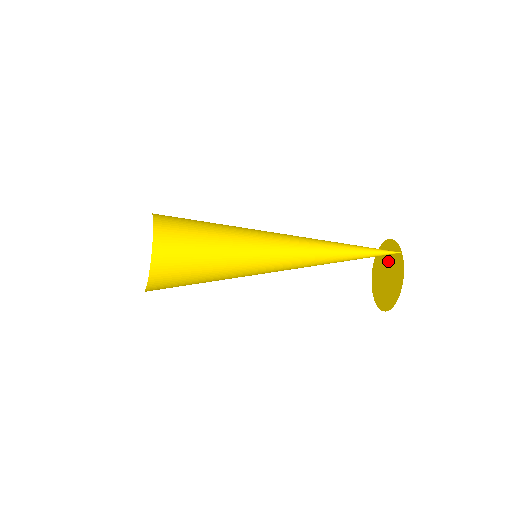
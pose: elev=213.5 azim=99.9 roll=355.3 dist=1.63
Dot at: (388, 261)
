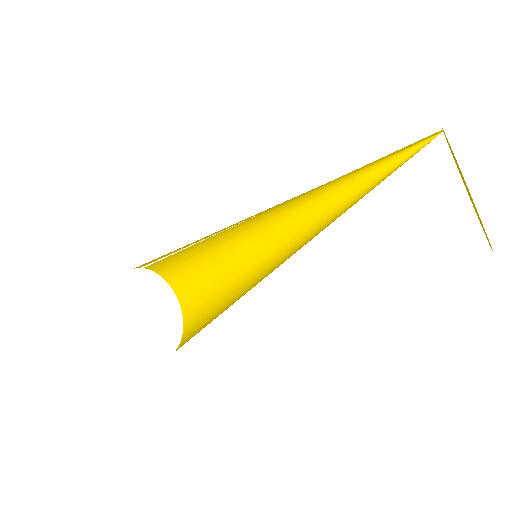
Dot at: occluded
